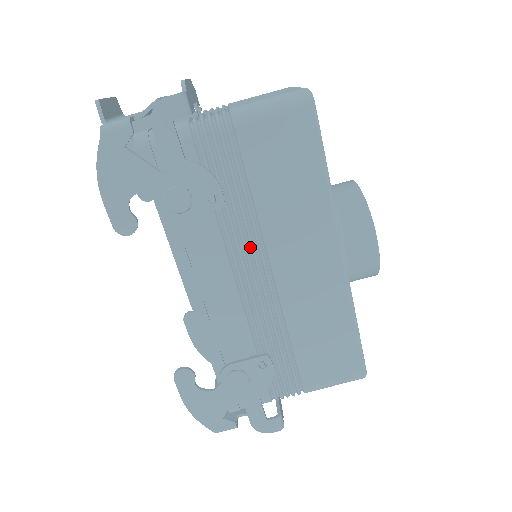
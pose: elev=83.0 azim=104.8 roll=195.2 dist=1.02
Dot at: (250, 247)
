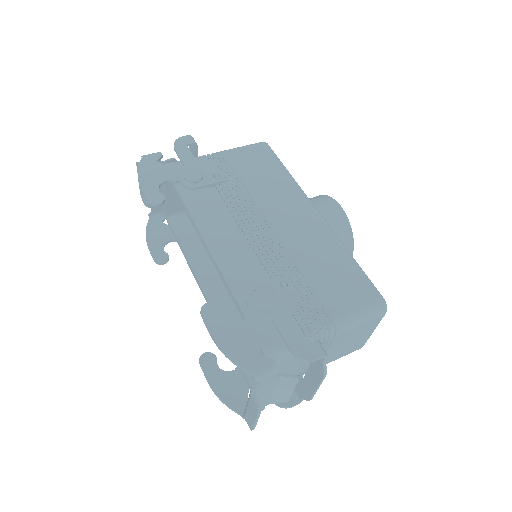
Dot at: (248, 211)
